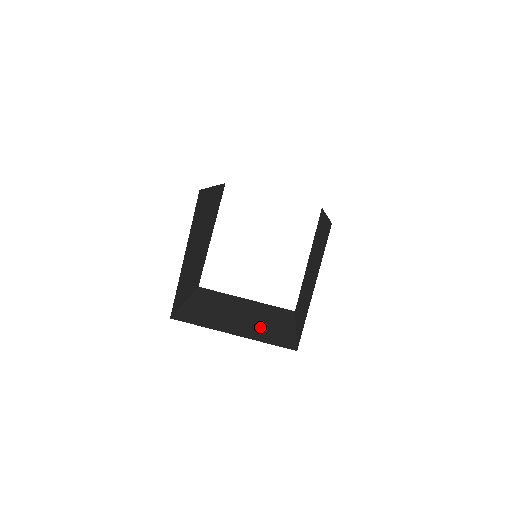
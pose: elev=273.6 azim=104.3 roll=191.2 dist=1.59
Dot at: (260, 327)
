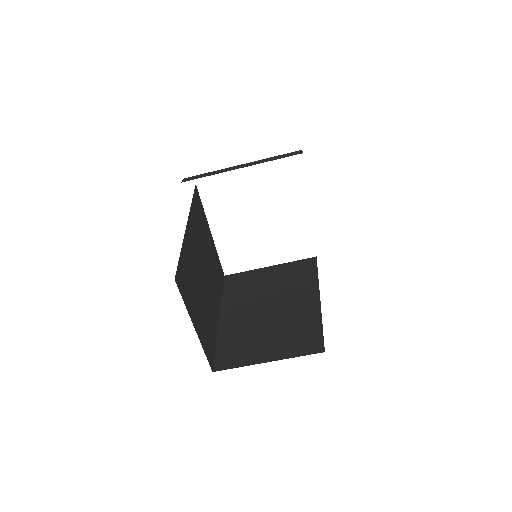
Dot at: (288, 325)
